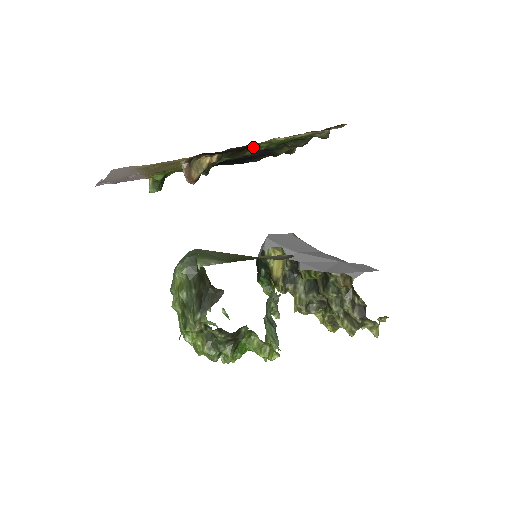
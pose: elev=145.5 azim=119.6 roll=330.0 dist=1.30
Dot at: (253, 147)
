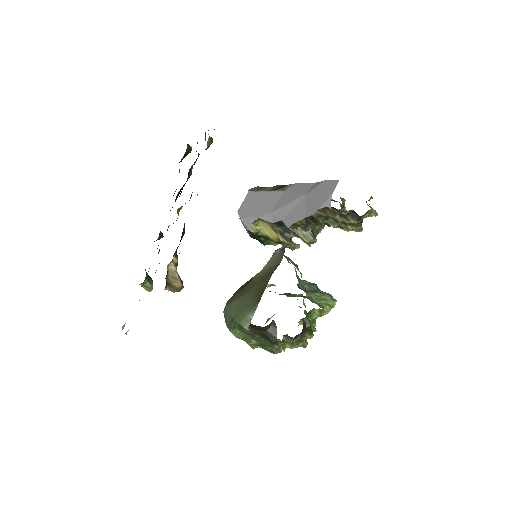
Dot at: (179, 210)
